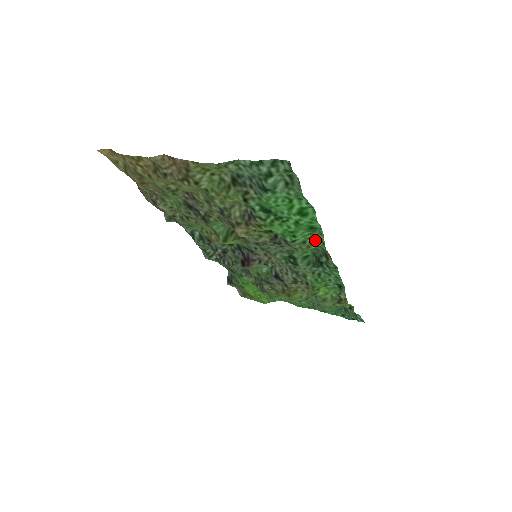
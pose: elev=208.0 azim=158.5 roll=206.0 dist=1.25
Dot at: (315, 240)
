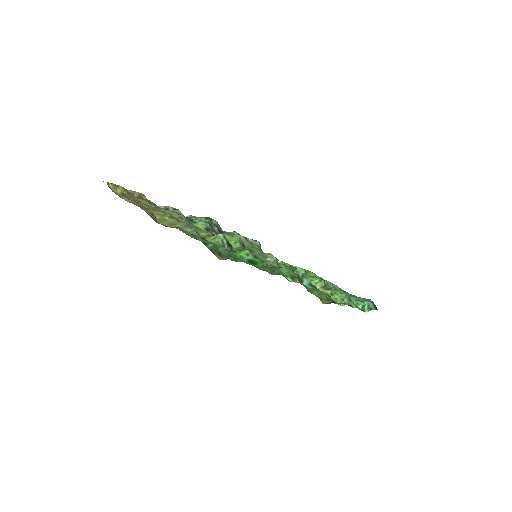
Dot at: (280, 273)
